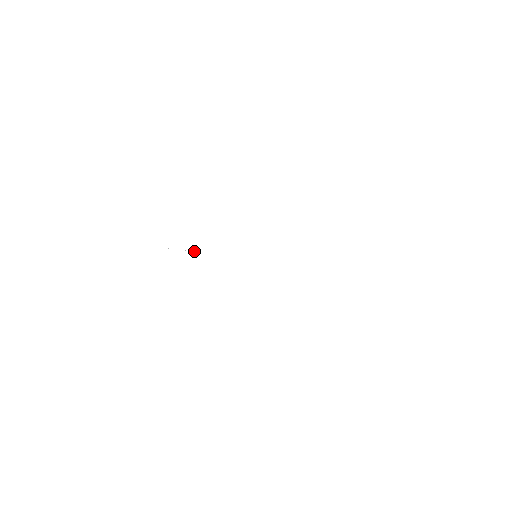
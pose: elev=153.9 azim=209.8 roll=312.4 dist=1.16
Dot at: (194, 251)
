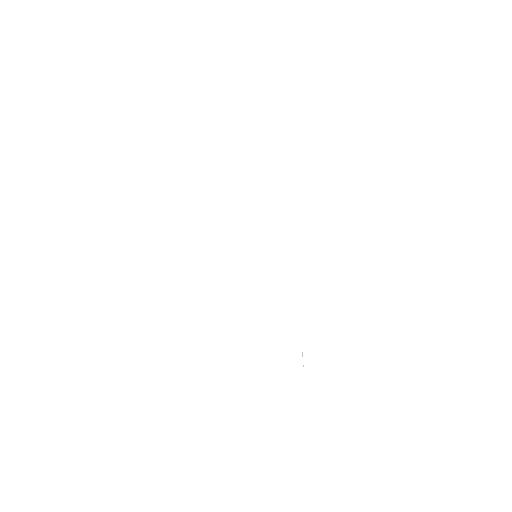
Dot at: occluded
